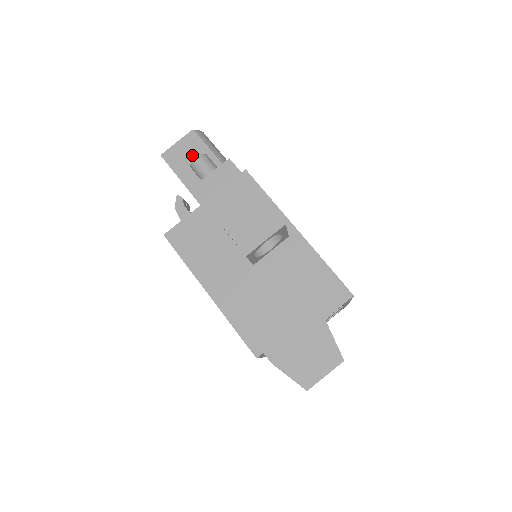
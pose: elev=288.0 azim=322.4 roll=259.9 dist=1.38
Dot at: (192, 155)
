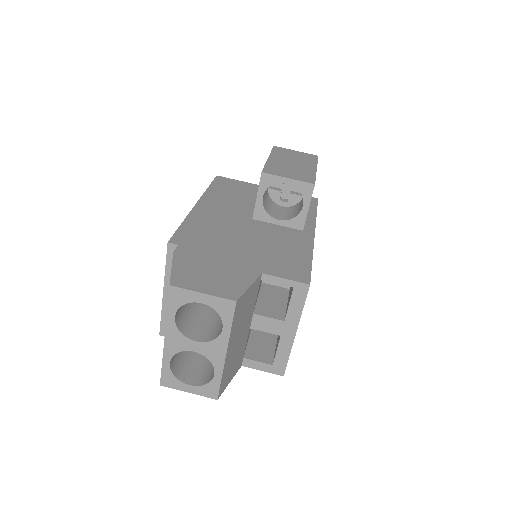
Dot at: occluded
